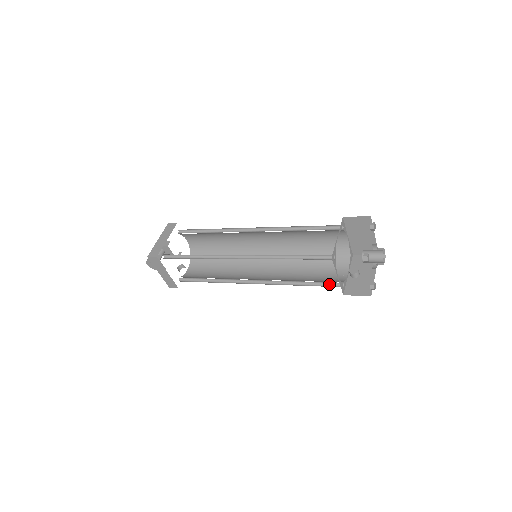
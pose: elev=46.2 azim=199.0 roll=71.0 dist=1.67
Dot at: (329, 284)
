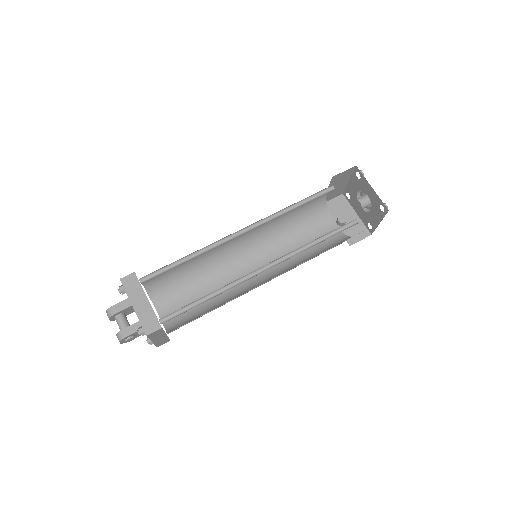
Dot at: occluded
